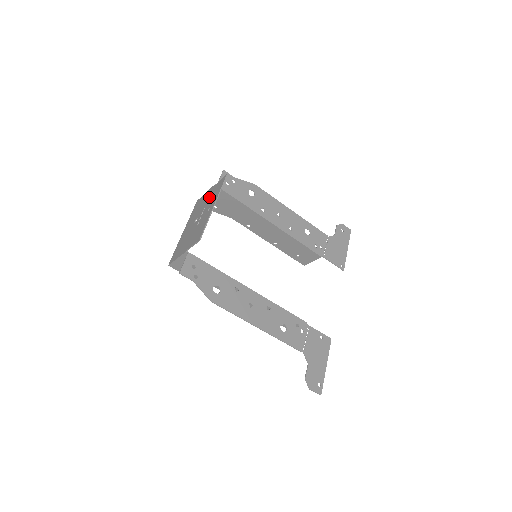
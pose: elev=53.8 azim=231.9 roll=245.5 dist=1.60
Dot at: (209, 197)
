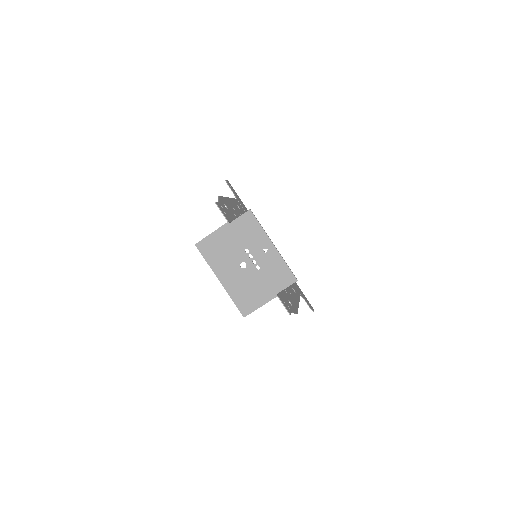
Dot at: (239, 238)
